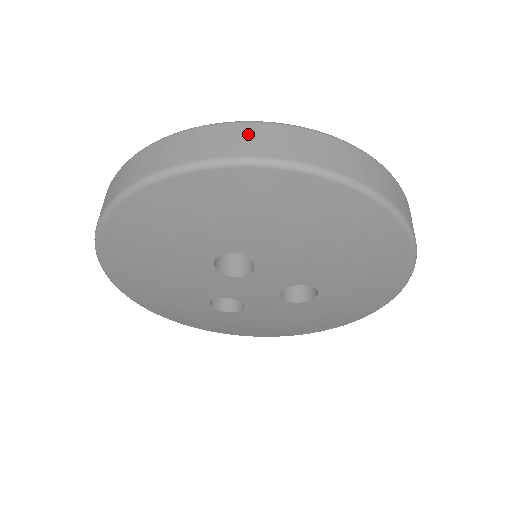
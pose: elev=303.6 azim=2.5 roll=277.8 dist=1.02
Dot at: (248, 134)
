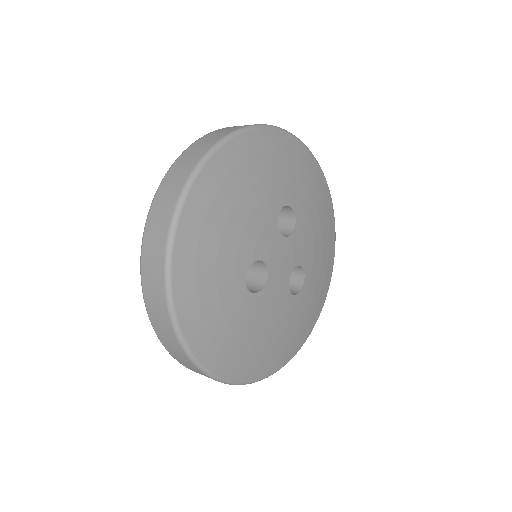
Dot at: occluded
